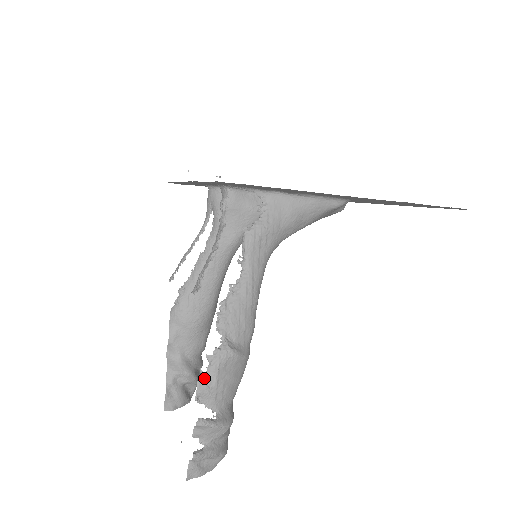
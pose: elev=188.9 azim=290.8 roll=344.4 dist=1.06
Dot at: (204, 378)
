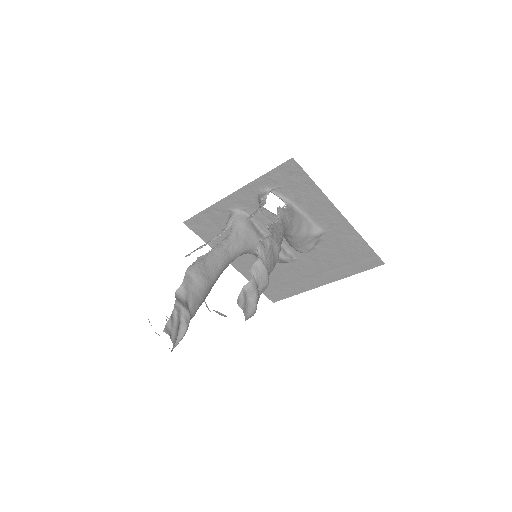
Dot at: (263, 243)
